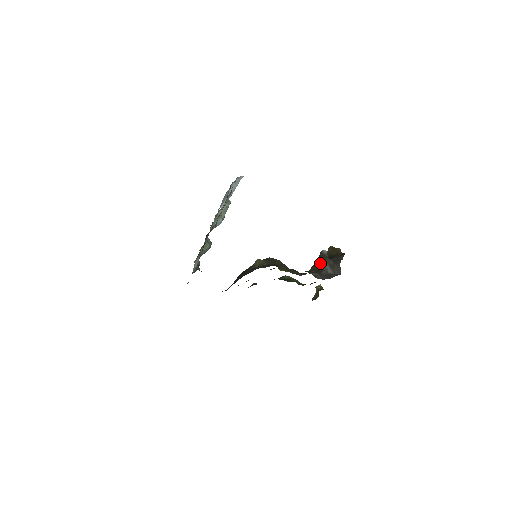
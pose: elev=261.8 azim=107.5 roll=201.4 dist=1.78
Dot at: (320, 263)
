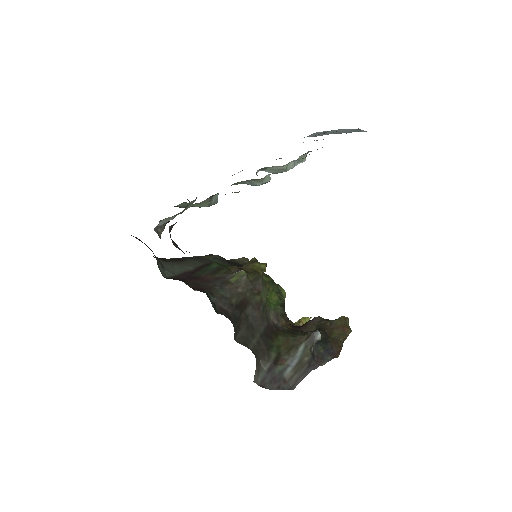
Dot at: (297, 345)
